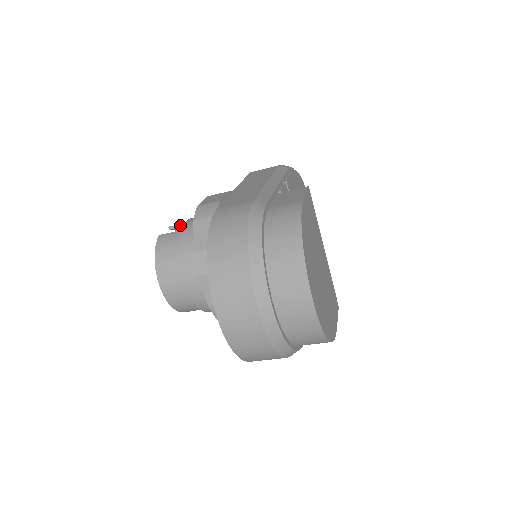
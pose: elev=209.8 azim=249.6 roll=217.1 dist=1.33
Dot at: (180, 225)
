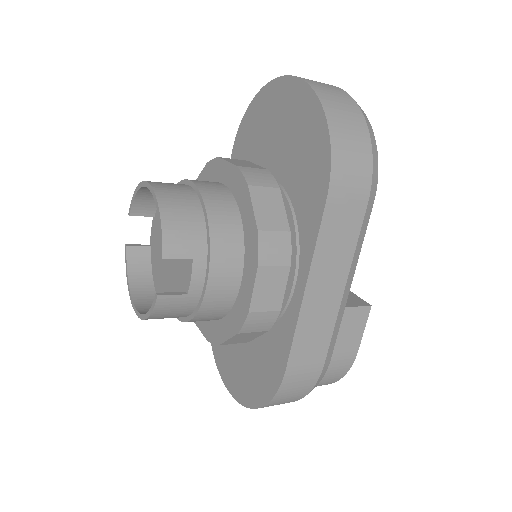
Dot at: (193, 277)
